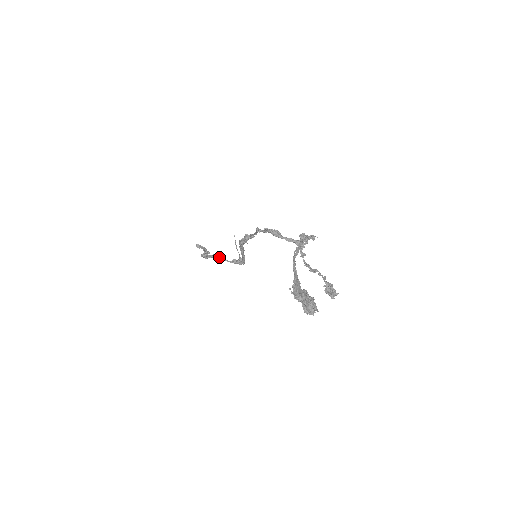
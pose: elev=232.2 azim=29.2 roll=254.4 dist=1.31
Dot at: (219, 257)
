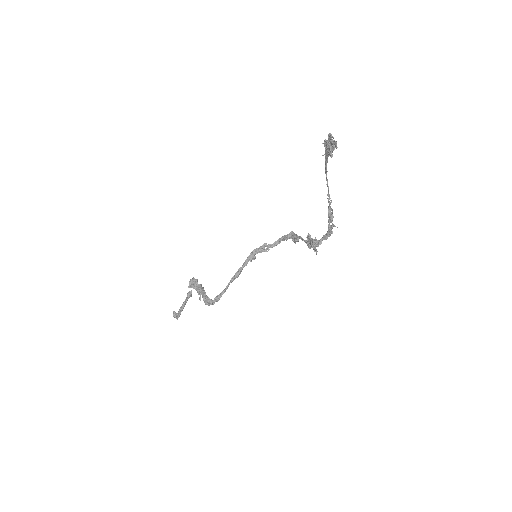
Dot at: occluded
